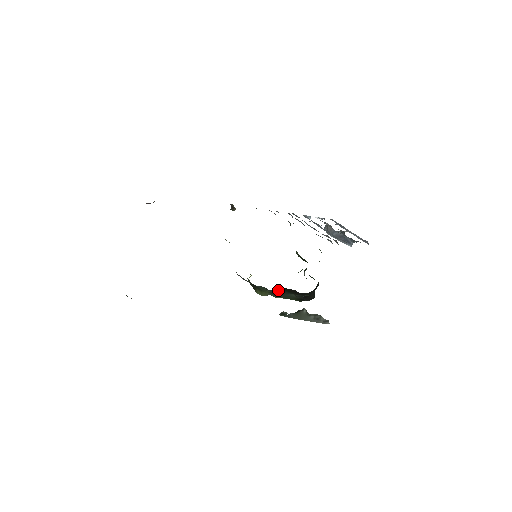
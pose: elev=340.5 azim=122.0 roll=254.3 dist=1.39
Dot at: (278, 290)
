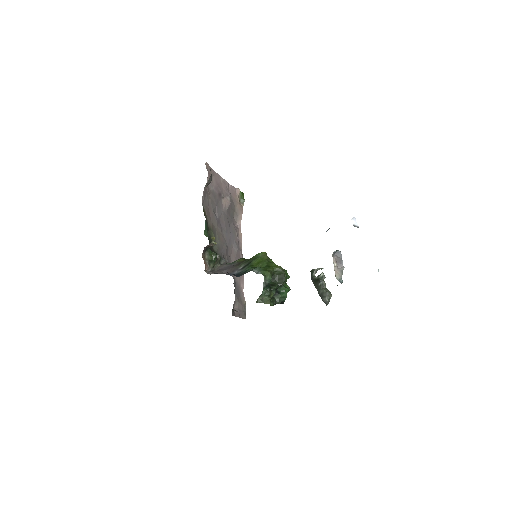
Dot at: occluded
